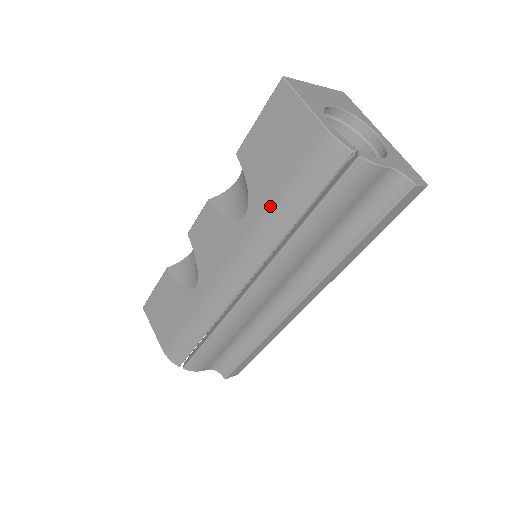
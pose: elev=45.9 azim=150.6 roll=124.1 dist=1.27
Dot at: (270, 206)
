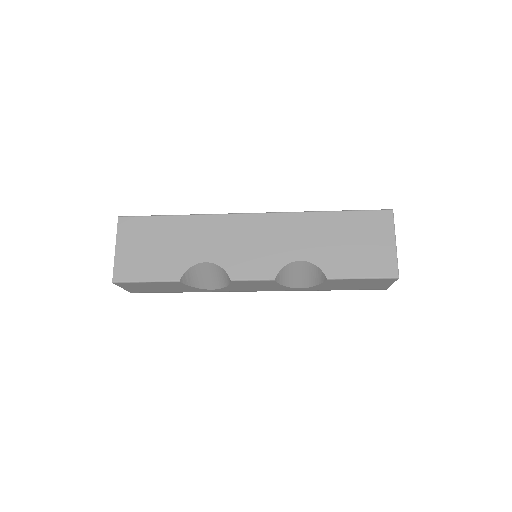
Dot at: (322, 290)
